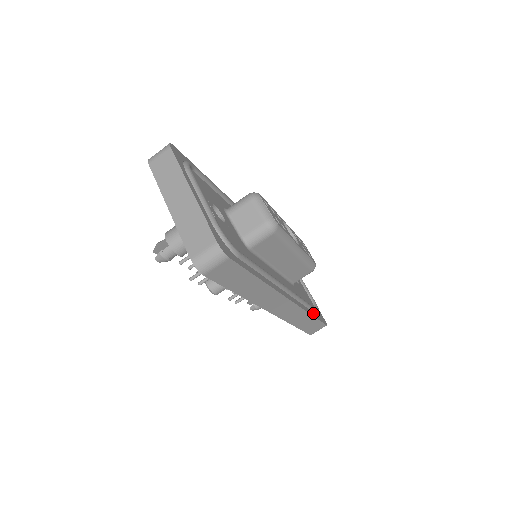
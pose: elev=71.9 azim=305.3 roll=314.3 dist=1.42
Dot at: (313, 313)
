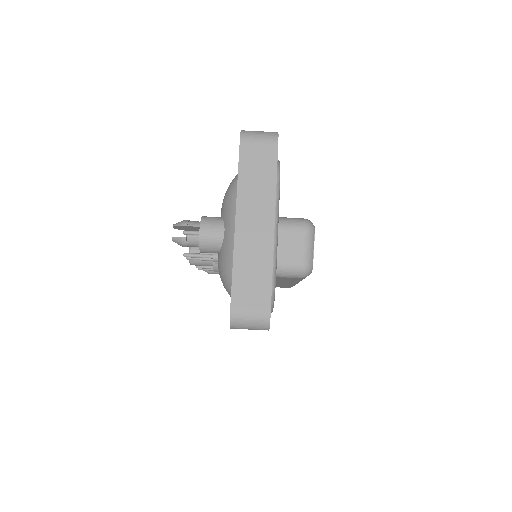
Dot at: occluded
